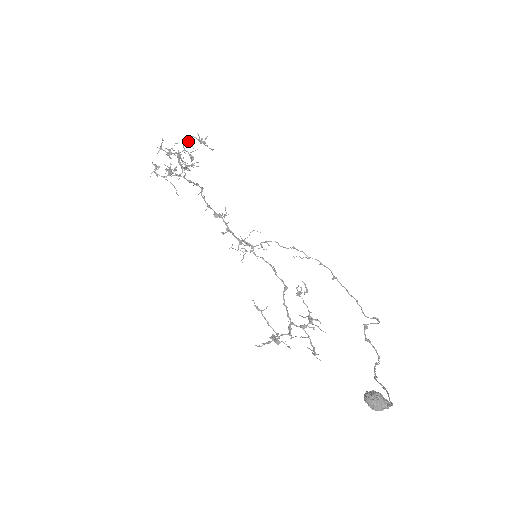
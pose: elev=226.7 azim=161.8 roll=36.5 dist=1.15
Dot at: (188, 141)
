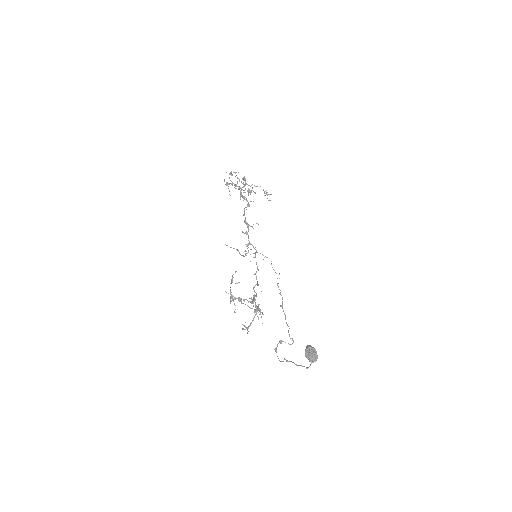
Dot at: (257, 186)
